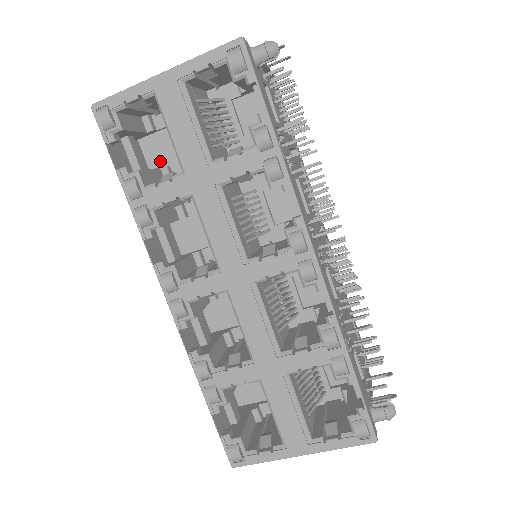
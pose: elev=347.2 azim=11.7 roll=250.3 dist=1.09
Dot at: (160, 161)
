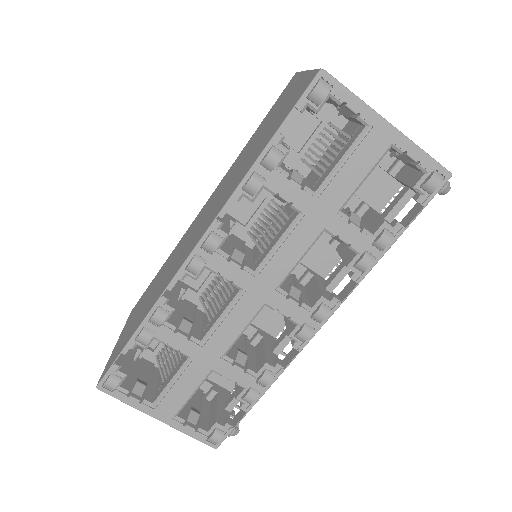
Dot at: (286, 132)
